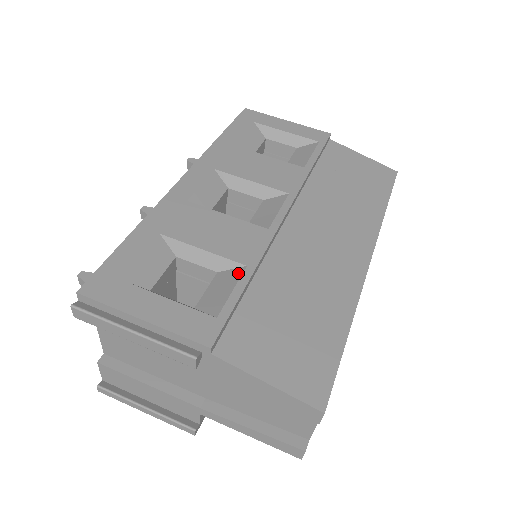
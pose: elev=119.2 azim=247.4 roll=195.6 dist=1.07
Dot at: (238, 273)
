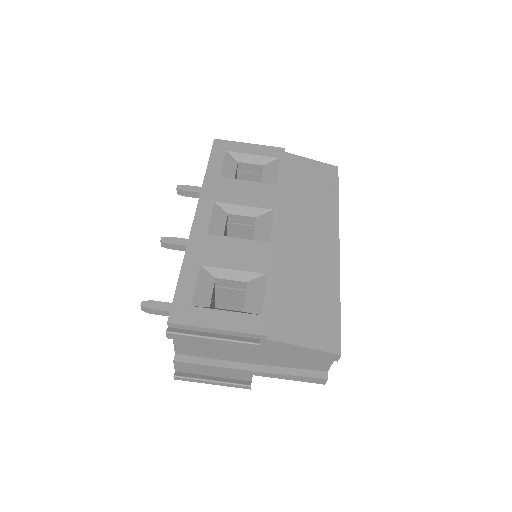
Dot at: (263, 280)
